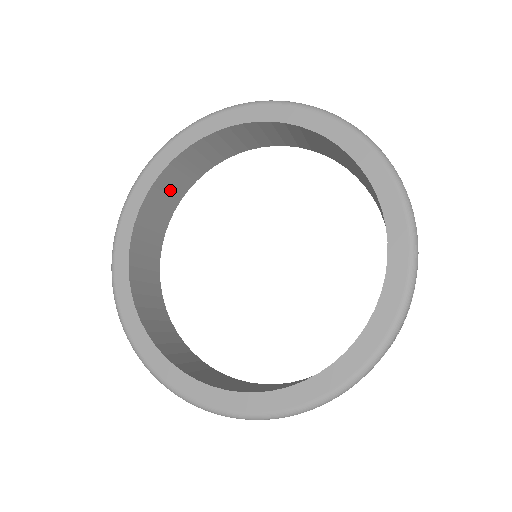
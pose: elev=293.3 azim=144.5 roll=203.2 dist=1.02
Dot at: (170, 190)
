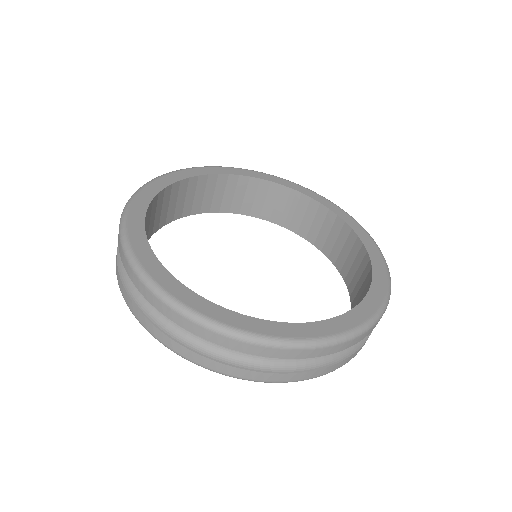
Dot at: (268, 202)
